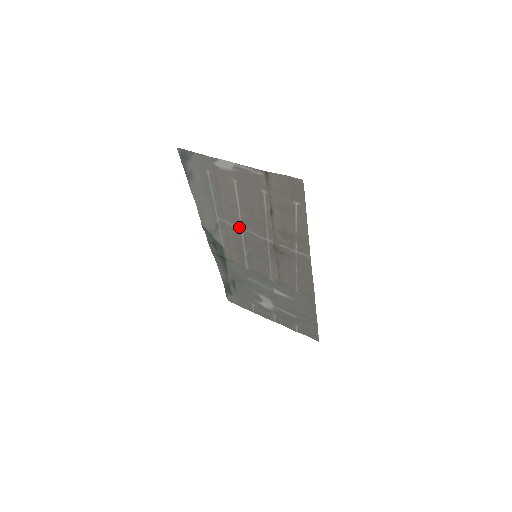
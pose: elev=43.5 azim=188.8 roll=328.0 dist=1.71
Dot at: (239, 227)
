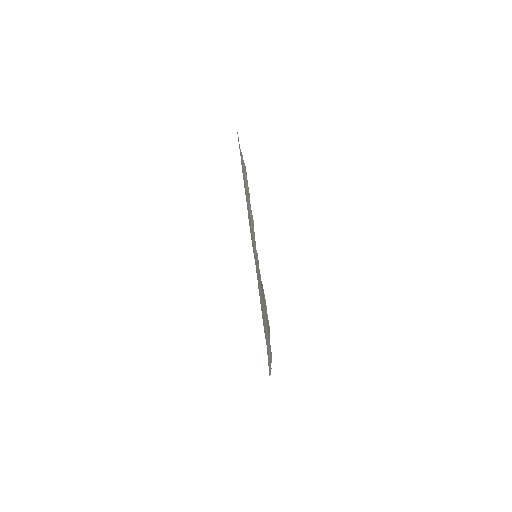
Dot at: occluded
